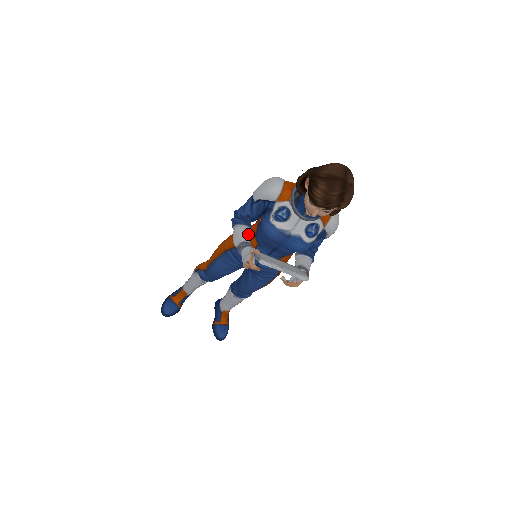
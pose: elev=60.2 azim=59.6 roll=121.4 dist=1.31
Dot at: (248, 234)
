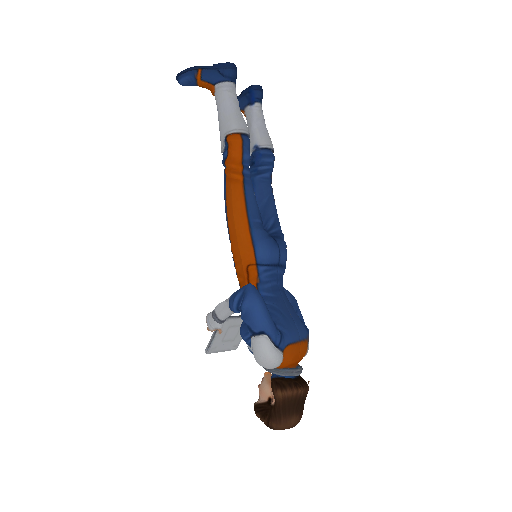
Dot at: occluded
